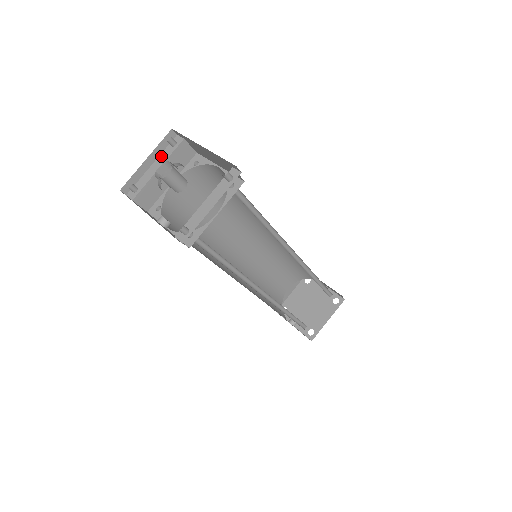
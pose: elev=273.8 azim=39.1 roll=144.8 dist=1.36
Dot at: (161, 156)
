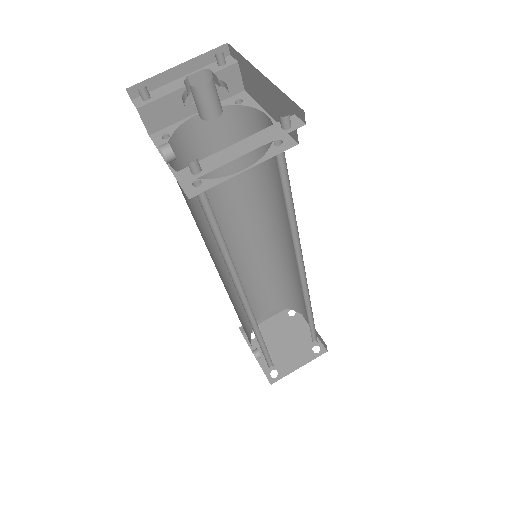
Dot at: occluded
